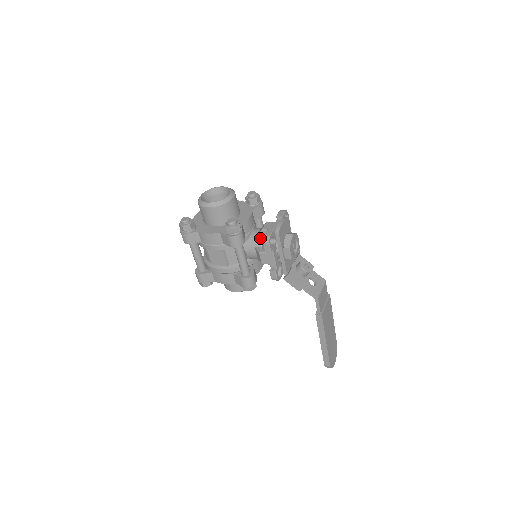
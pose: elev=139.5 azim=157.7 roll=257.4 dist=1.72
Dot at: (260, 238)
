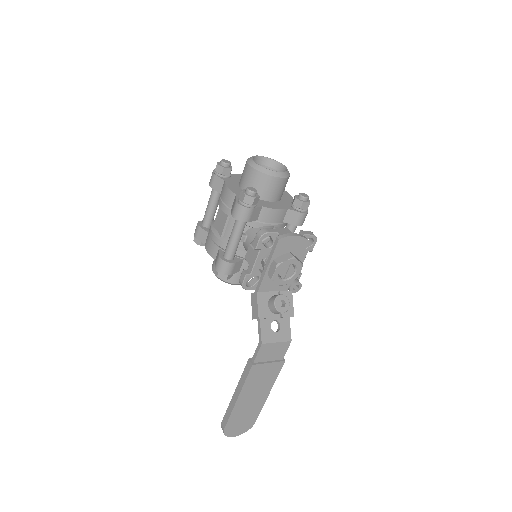
Dot at: occluded
